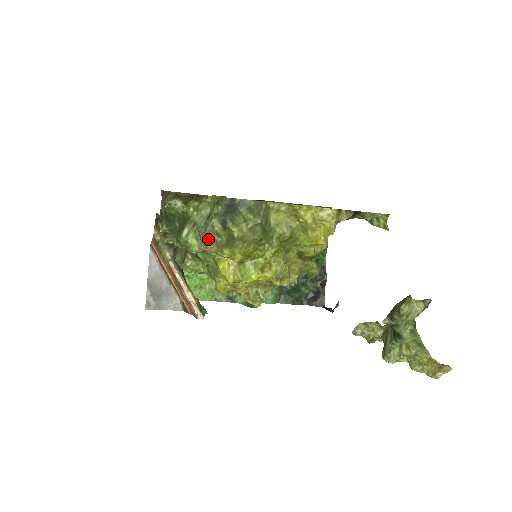
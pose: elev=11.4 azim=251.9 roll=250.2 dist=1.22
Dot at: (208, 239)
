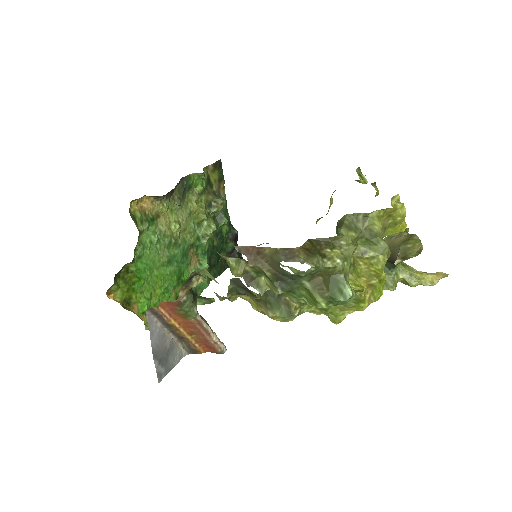
Dot at: occluded
